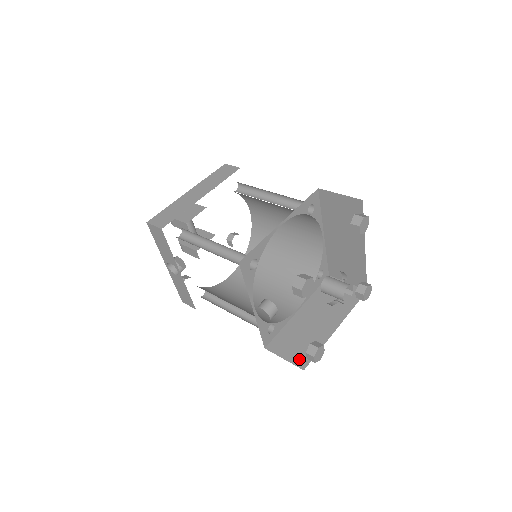
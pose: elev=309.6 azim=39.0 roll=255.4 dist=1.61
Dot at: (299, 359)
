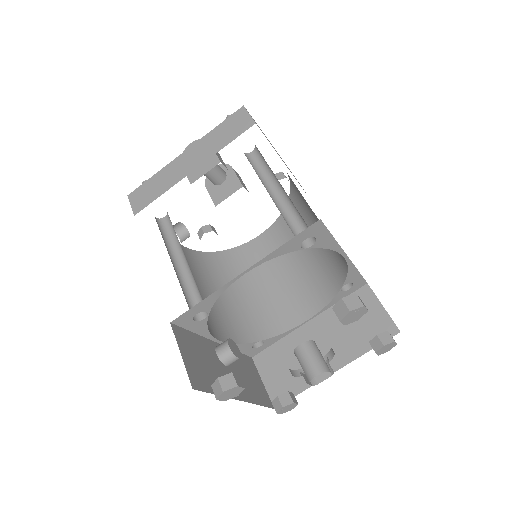
Dot at: (276, 392)
